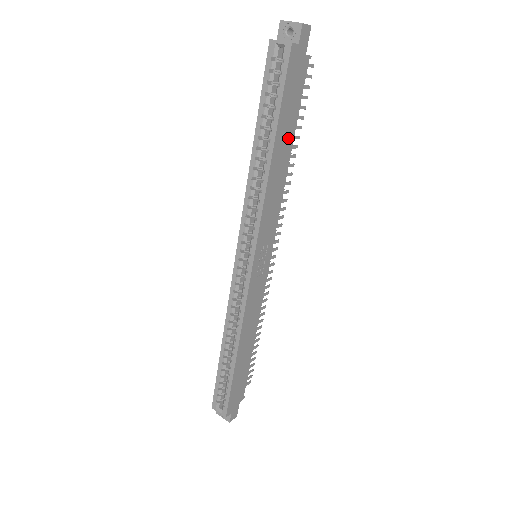
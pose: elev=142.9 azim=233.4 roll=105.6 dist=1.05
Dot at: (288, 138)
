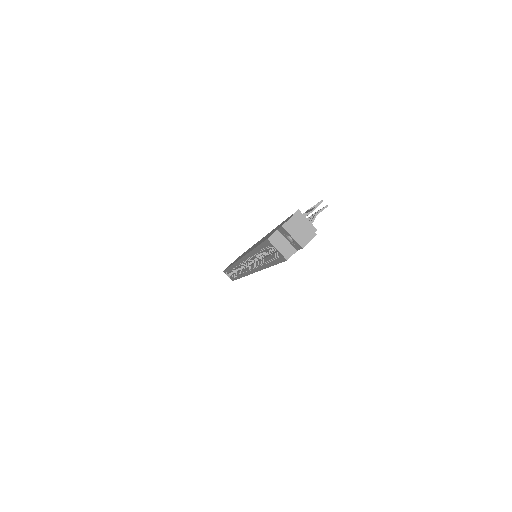
Dot at: occluded
